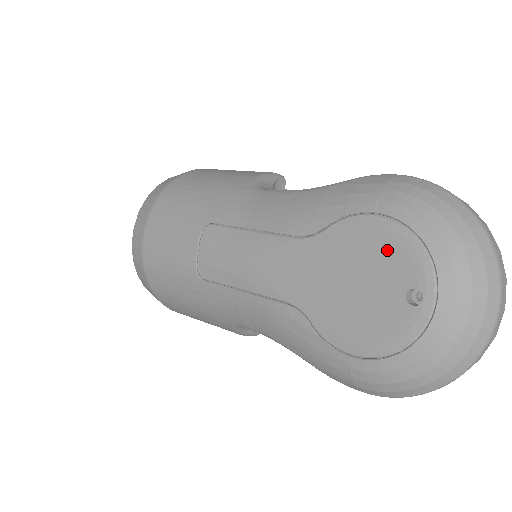
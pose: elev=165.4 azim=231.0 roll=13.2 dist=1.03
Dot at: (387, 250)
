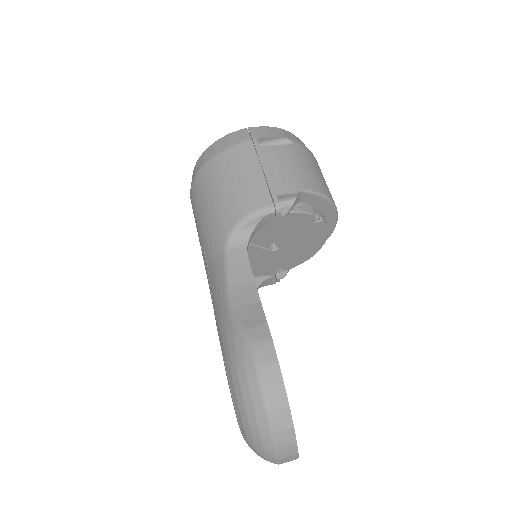
Dot at: occluded
